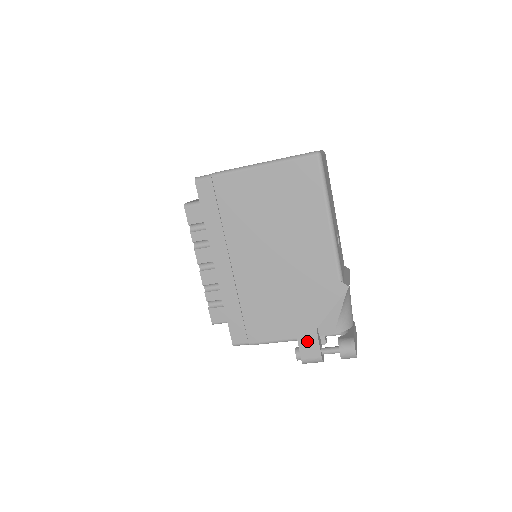
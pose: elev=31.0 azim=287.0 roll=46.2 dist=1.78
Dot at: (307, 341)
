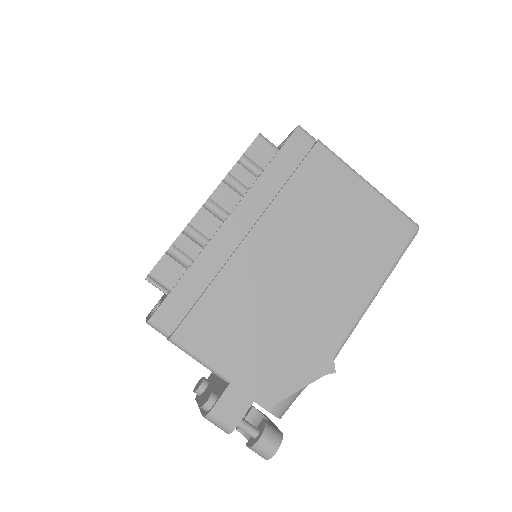
Dot at: (240, 393)
